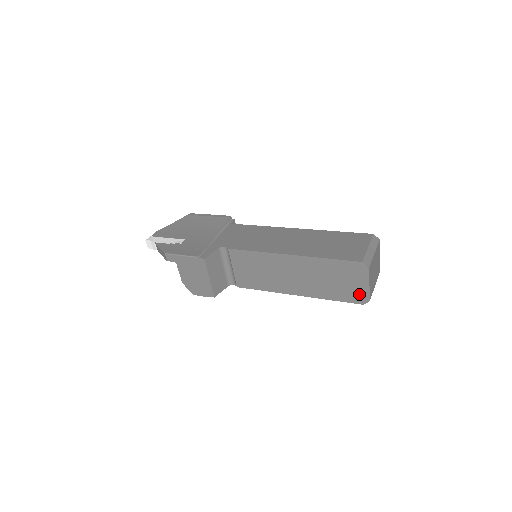
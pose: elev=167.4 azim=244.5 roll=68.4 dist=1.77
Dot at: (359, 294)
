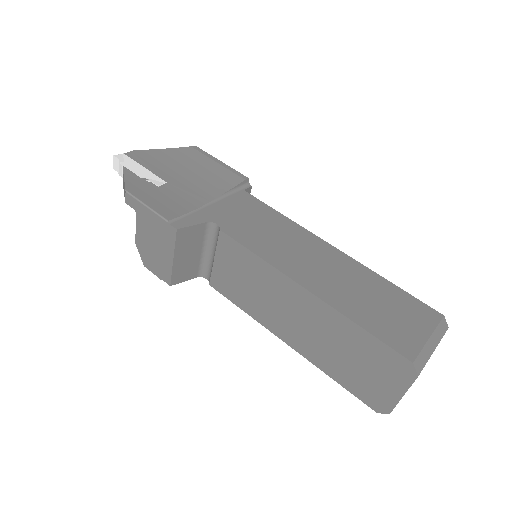
Dot at: (379, 397)
